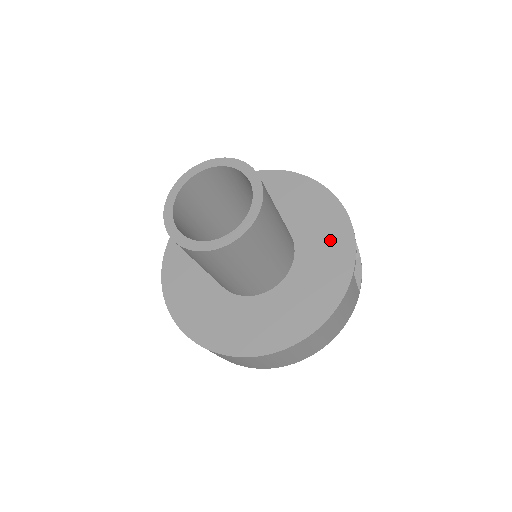
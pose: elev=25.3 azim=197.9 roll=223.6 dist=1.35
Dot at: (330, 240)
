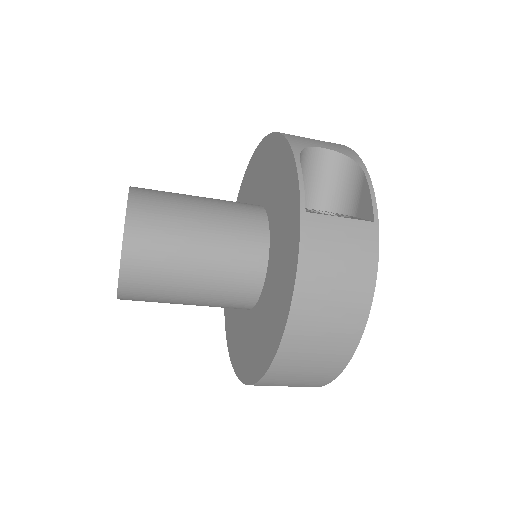
Dot at: (284, 189)
